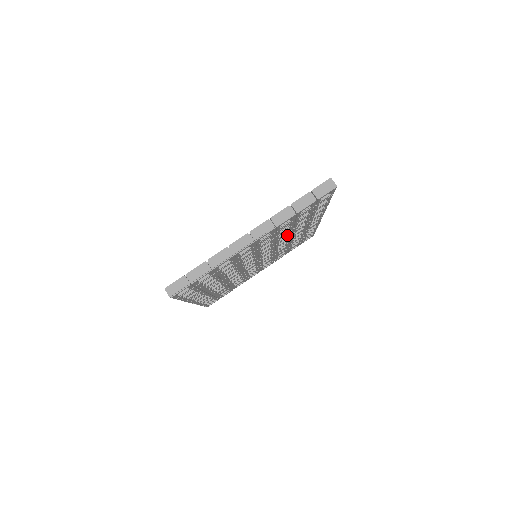
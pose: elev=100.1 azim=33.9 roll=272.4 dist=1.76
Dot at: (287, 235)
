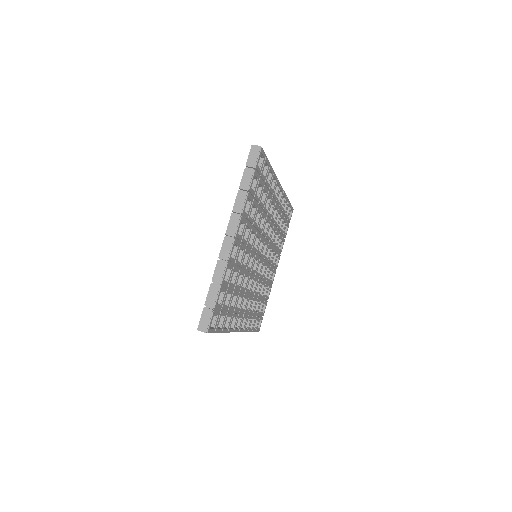
Dot at: (264, 219)
